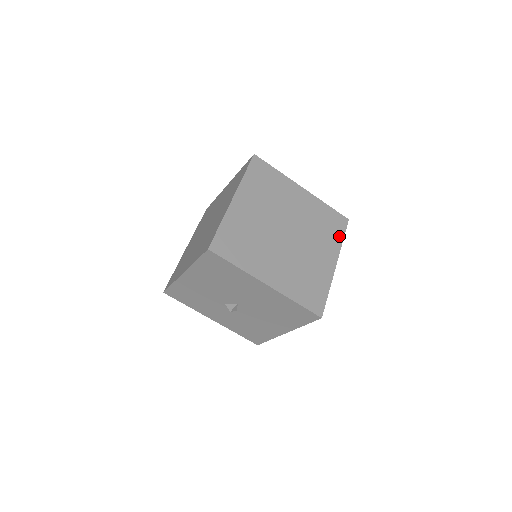
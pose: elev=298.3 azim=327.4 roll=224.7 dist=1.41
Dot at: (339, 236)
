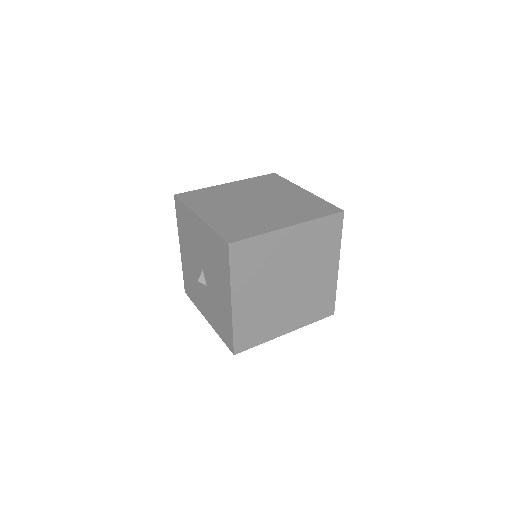
Dot at: (317, 215)
